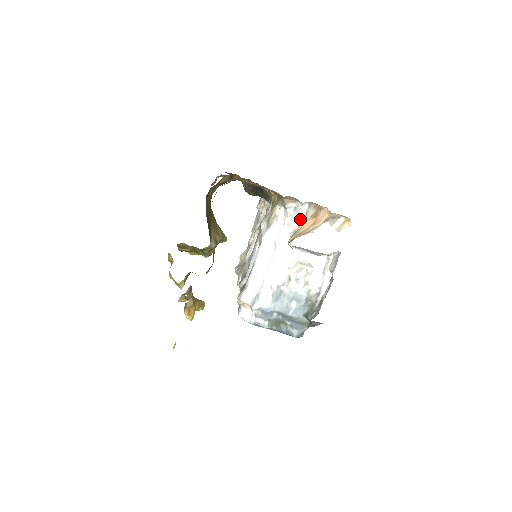
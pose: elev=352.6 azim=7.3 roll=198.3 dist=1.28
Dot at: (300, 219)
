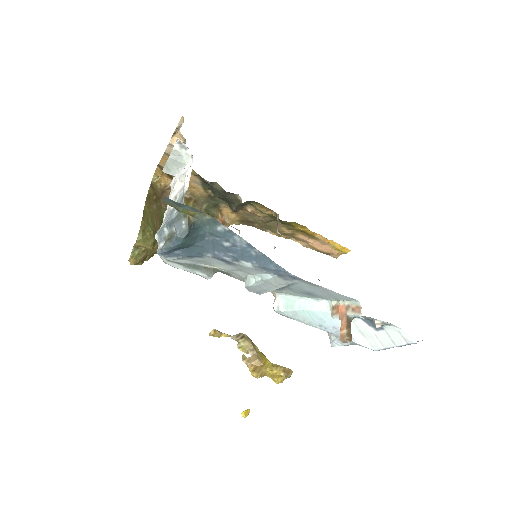
Dot at: occluded
